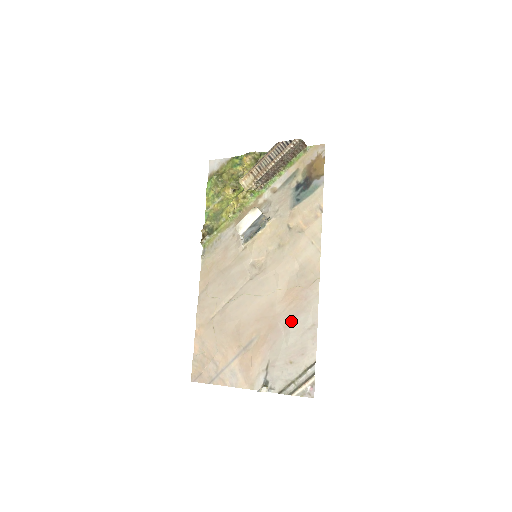
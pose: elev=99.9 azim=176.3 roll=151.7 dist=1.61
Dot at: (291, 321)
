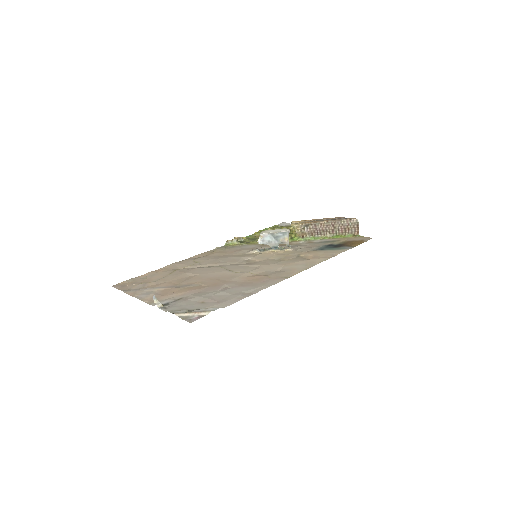
Dot at: (236, 287)
